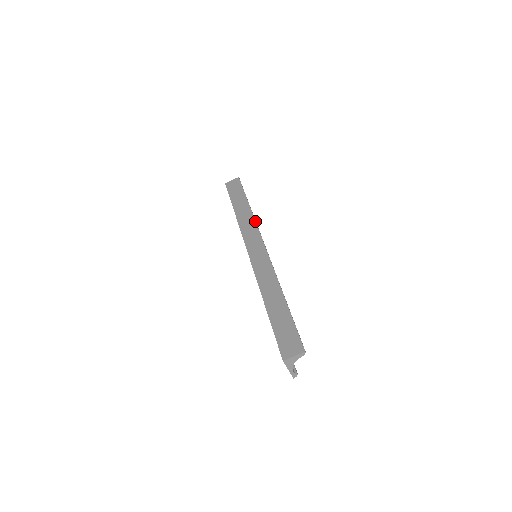
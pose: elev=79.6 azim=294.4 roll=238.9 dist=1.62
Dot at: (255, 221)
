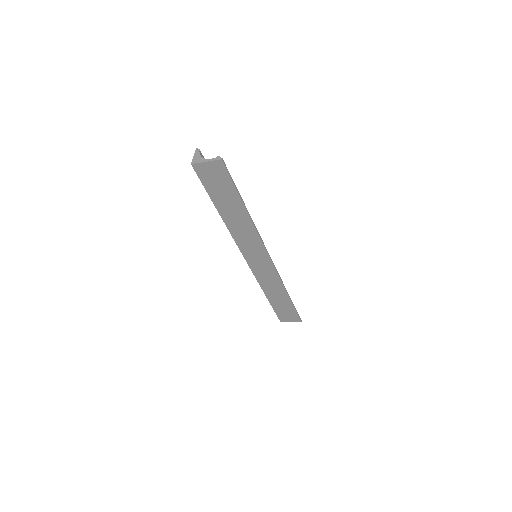
Dot at: occluded
